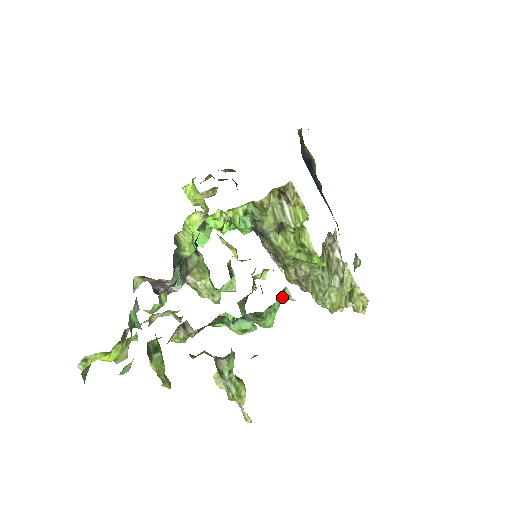
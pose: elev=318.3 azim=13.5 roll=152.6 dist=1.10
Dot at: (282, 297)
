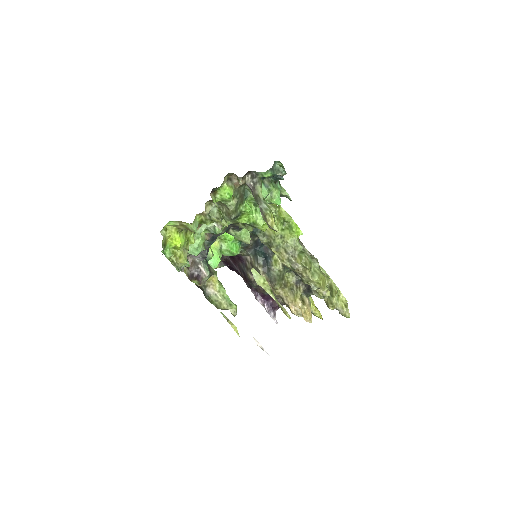
Dot at: (280, 188)
